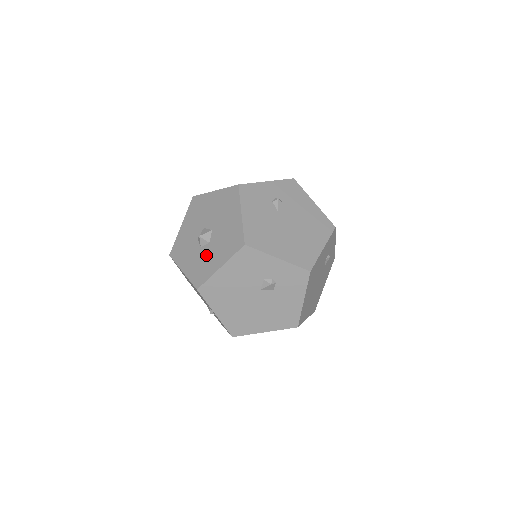
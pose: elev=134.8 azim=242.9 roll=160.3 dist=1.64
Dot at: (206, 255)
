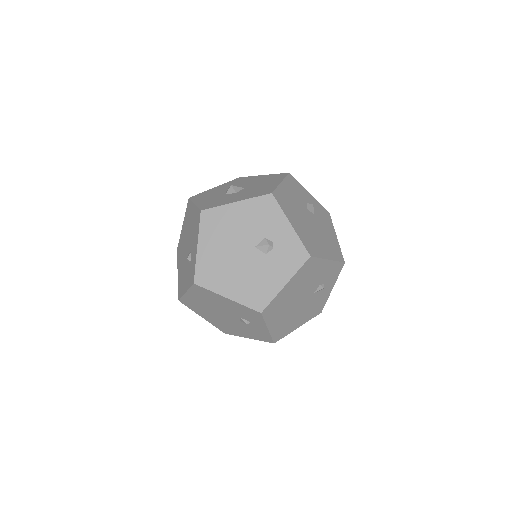
Dot at: (227, 197)
